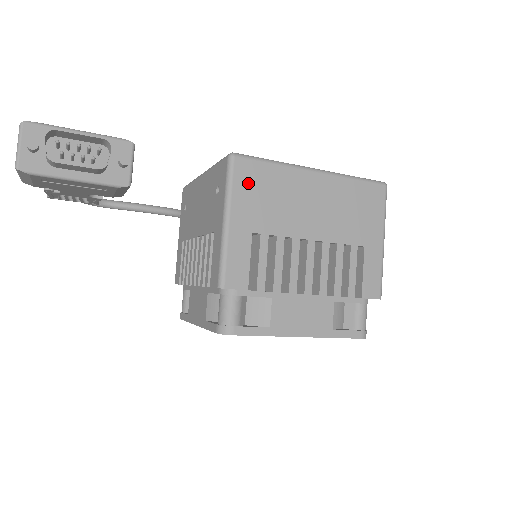
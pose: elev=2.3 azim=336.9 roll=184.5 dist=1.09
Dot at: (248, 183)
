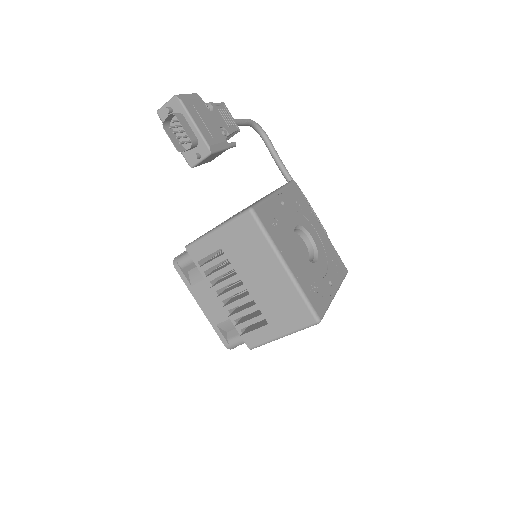
Dot at: (243, 229)
